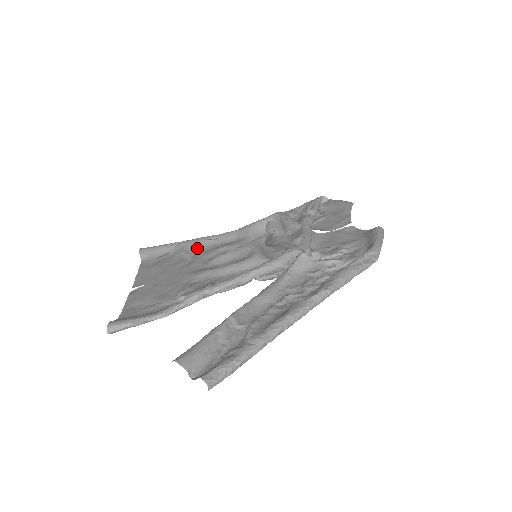
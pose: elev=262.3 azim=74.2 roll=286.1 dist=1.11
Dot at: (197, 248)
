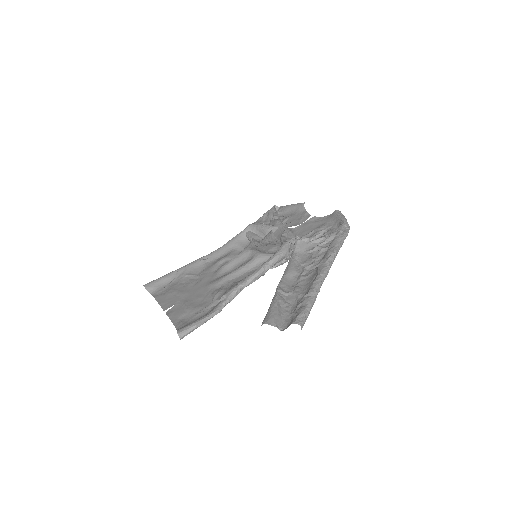
Dot at: (197, 269)
